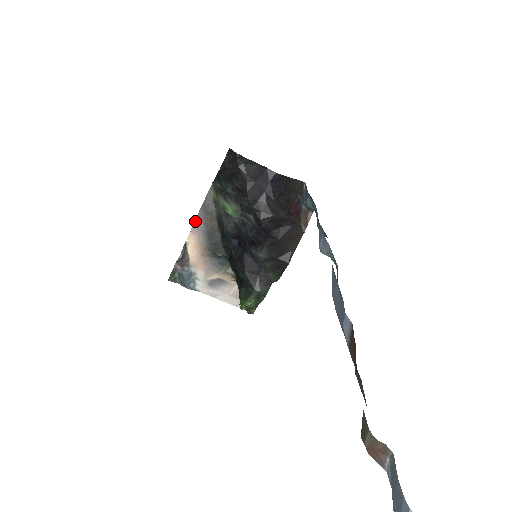
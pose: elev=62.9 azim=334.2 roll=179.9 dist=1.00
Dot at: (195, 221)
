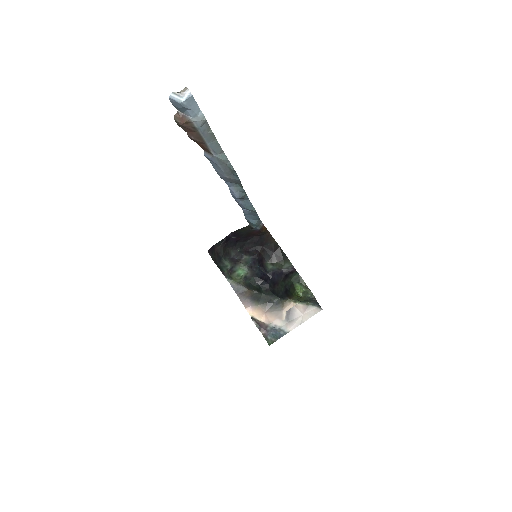
Dot at: (242, 302)
